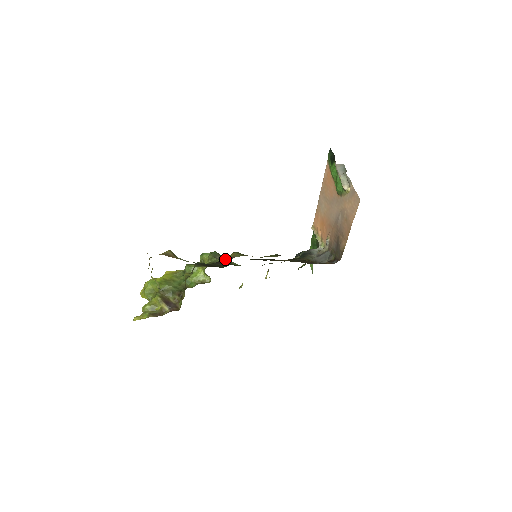
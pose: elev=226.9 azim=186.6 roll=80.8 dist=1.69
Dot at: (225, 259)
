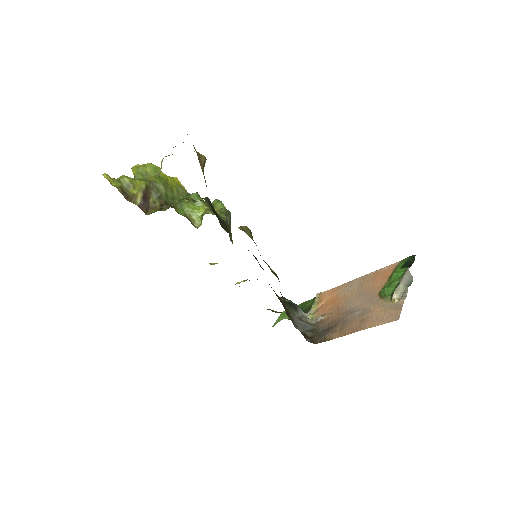
Dot at: (230, 227)
